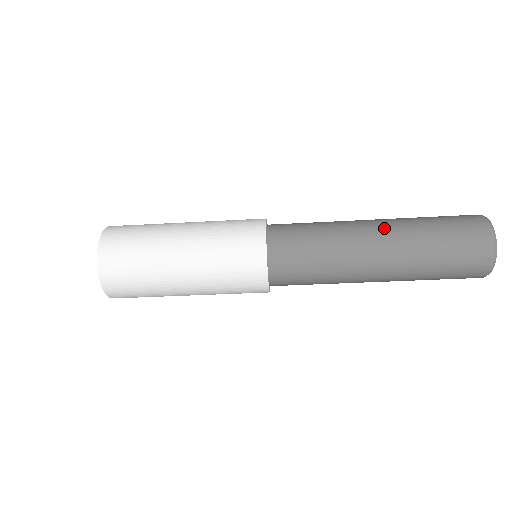
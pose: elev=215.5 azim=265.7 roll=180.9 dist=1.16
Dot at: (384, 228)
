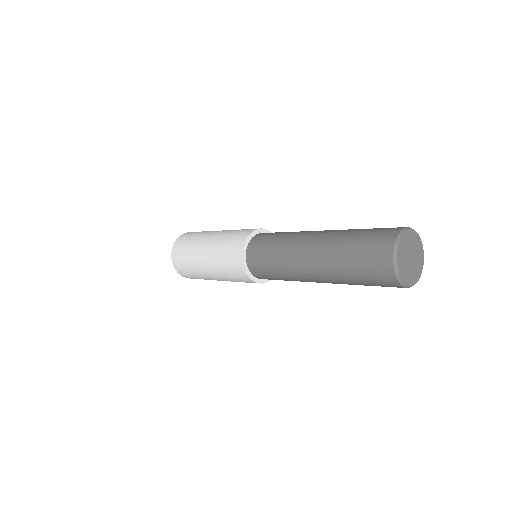
Dot at: (323, 232)
